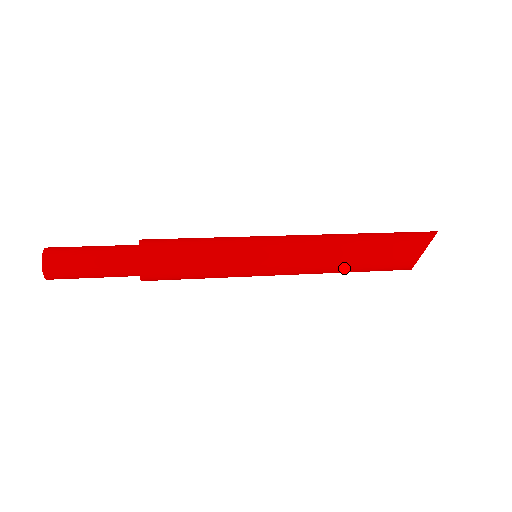
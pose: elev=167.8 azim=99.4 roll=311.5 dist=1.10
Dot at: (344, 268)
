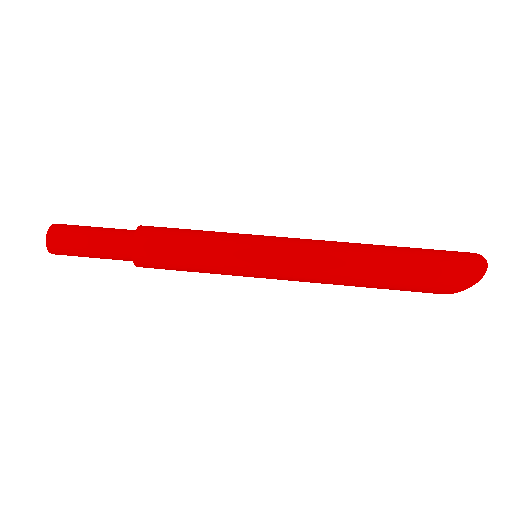
Dot at: occluded
